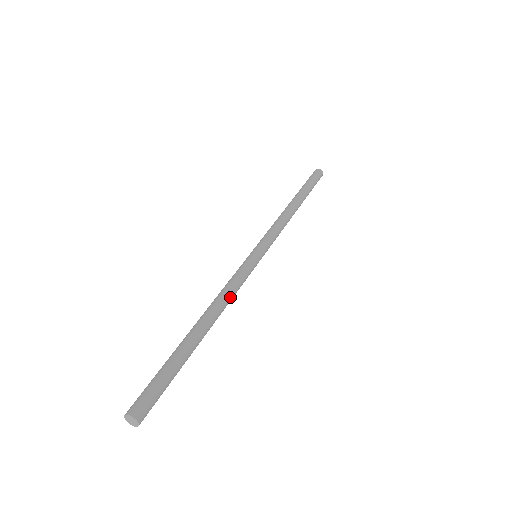
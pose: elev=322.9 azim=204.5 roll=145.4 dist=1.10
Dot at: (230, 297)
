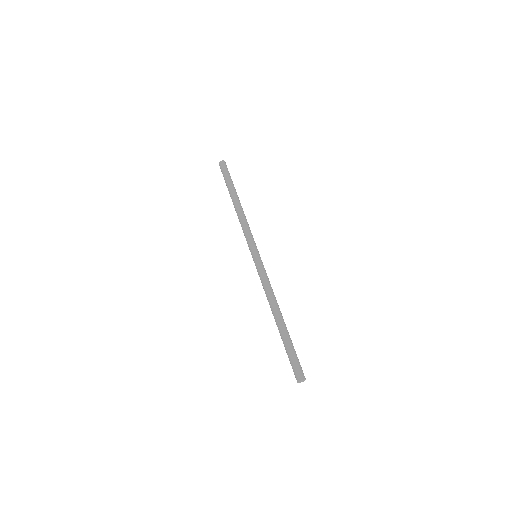
Dot at: (272, 291)
